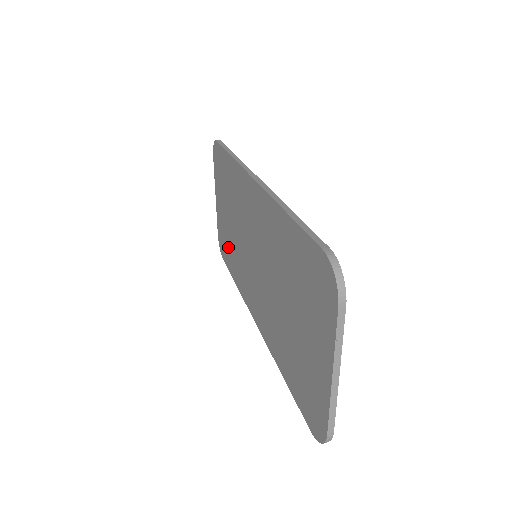
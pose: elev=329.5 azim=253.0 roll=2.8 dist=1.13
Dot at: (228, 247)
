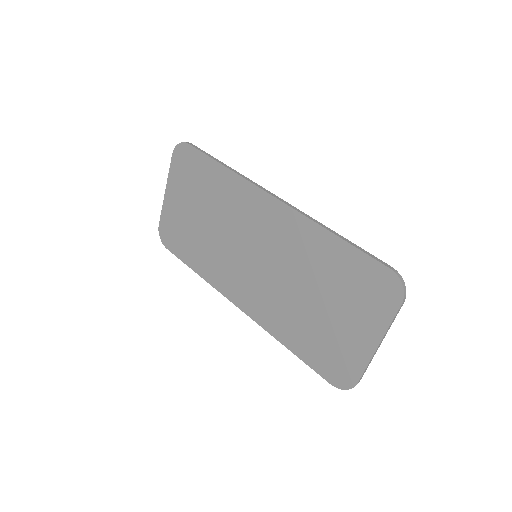
Dot at: (187, 240)
